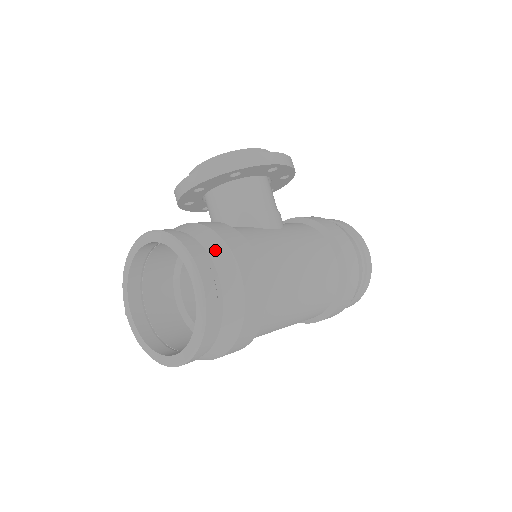
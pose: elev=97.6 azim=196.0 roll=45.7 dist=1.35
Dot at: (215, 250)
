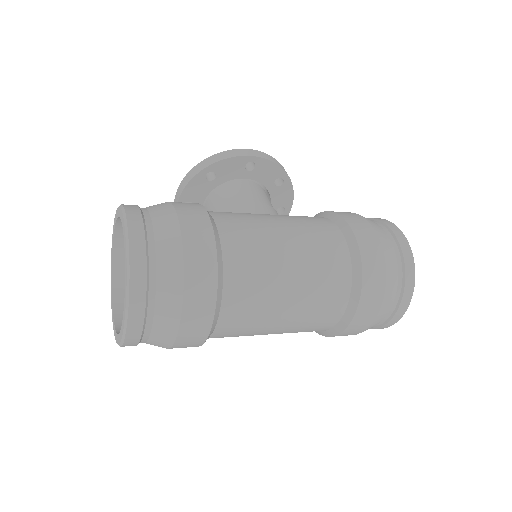
Dot at: (156, 207)
